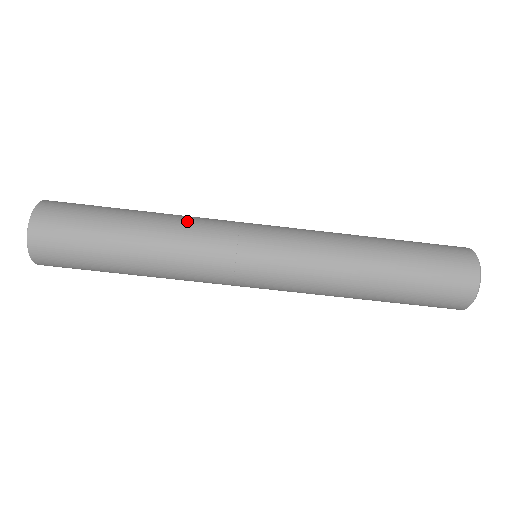
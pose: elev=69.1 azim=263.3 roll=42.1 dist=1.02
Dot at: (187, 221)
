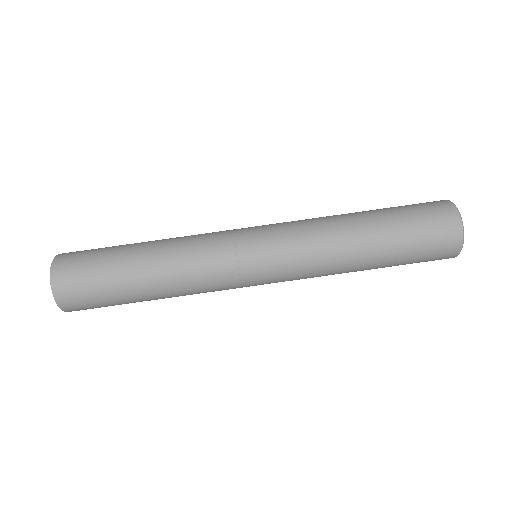
Dot at: occluded
